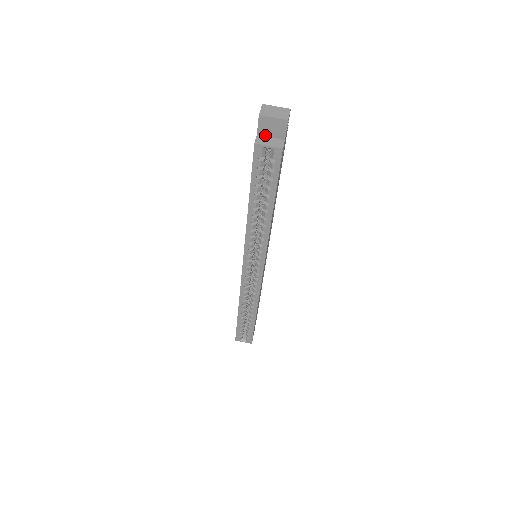
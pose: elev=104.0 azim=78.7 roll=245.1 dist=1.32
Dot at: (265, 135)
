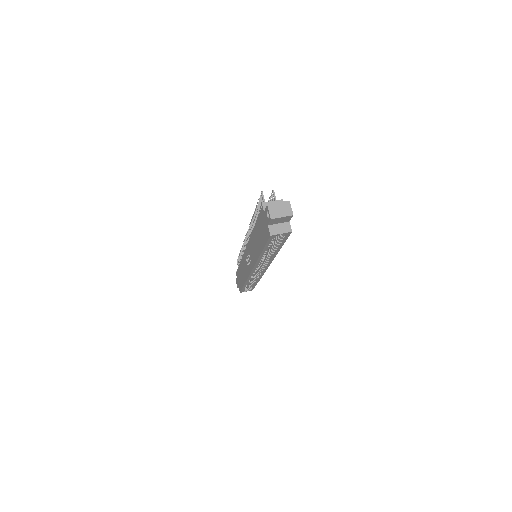
Dot at: (274, 224)
